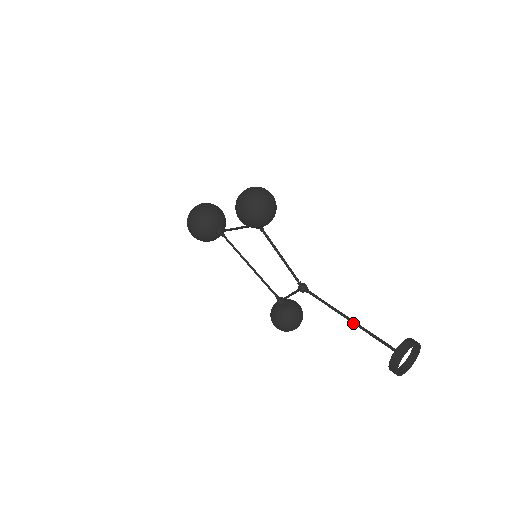
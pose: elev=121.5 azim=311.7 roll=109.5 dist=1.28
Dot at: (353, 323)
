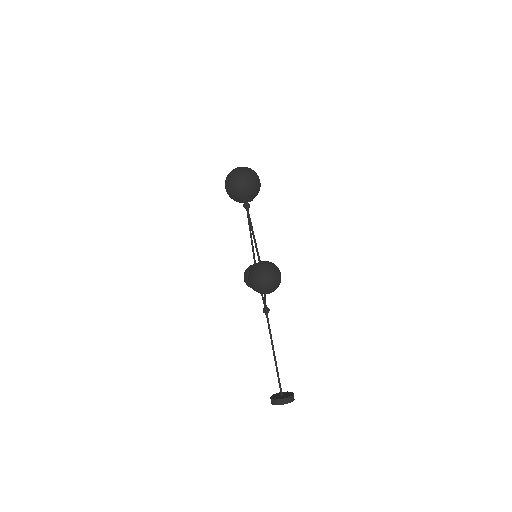
Dot at: (274, 359)
